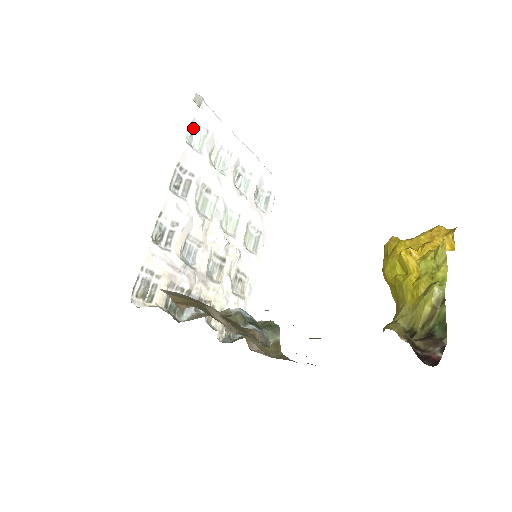
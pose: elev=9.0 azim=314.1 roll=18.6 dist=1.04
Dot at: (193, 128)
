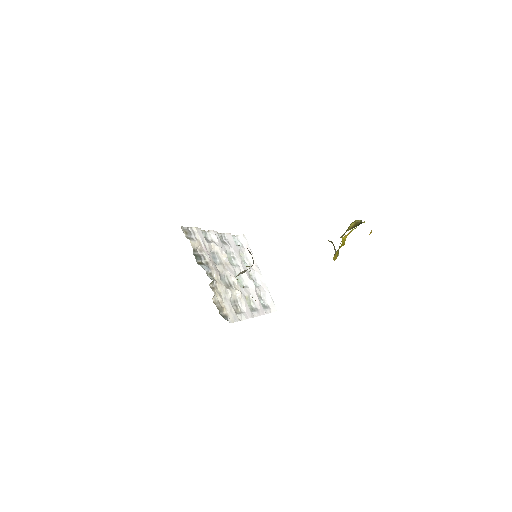
Dot at: (236, 238)
